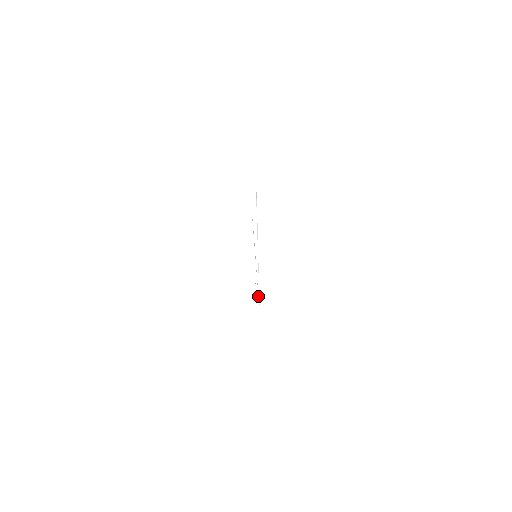
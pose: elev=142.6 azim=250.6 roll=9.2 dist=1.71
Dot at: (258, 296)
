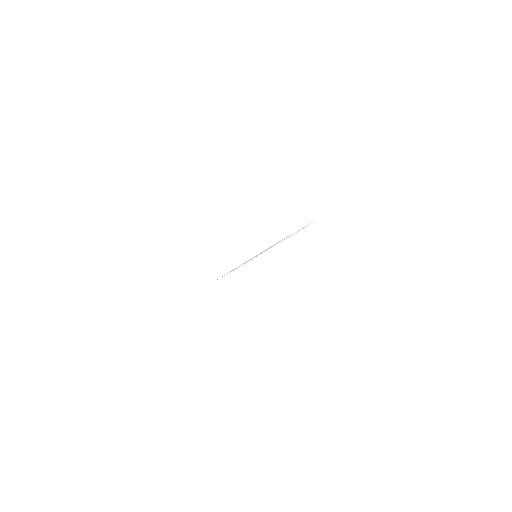
Dot at: occluded
